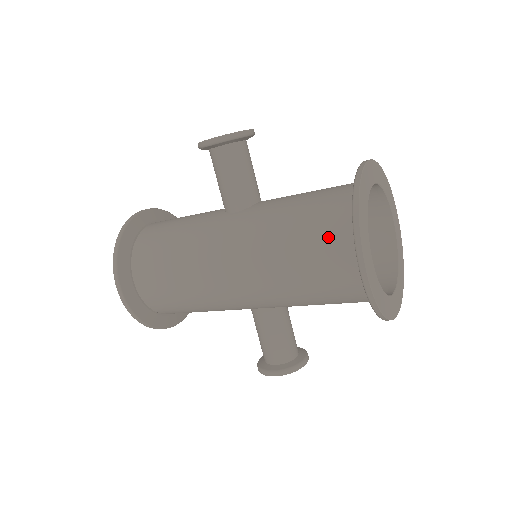
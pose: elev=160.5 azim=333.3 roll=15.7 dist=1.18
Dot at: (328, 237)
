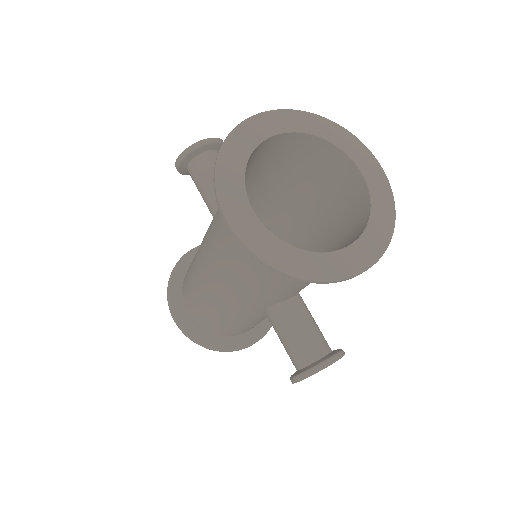
Dot at: occluded
